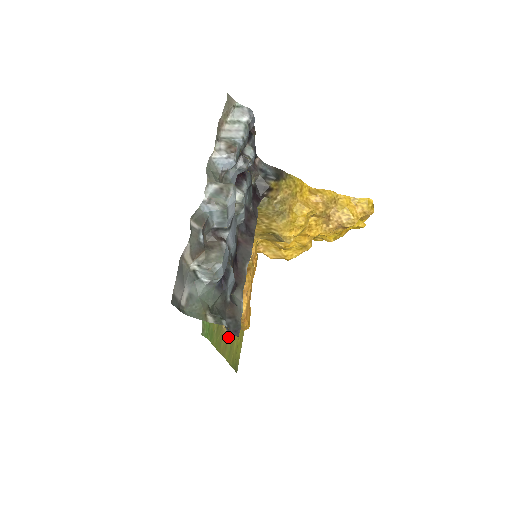
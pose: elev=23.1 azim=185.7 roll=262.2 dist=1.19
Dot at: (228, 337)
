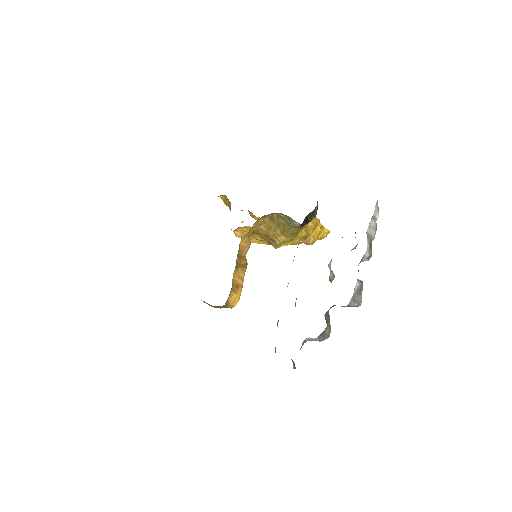
Dot at: occluded
